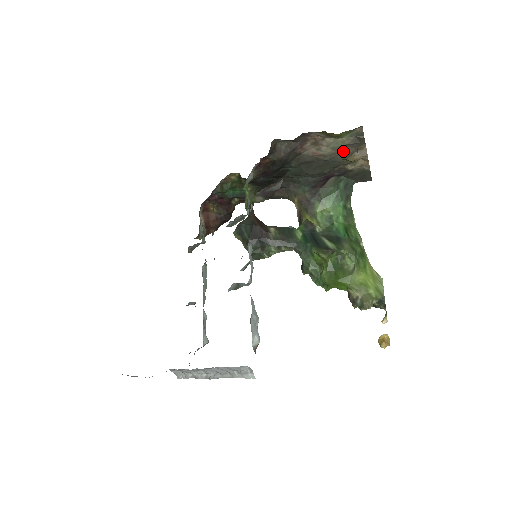
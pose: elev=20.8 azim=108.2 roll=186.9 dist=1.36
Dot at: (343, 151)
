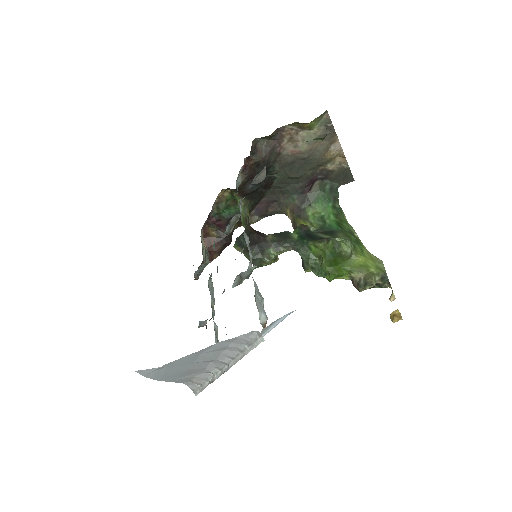
Dot at: (318, 146)
